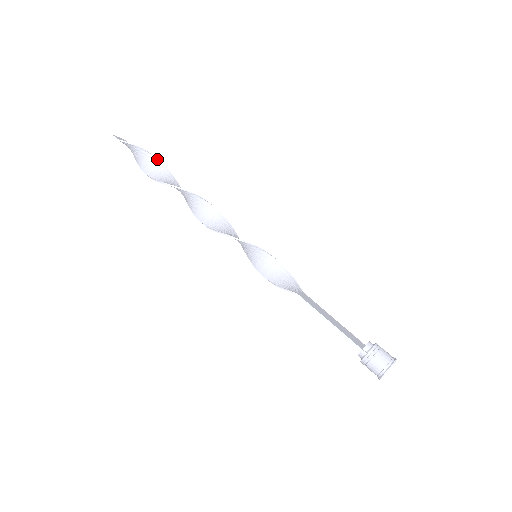
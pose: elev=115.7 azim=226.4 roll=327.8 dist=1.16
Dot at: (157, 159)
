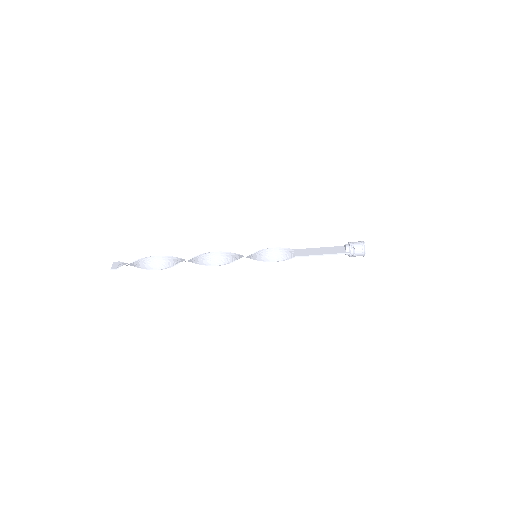
Dot at: (149, 257)
